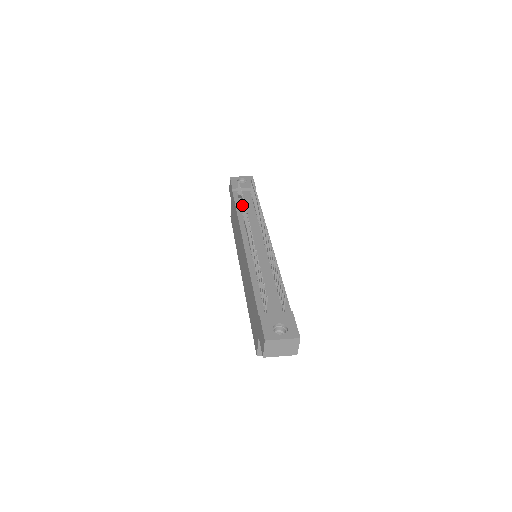
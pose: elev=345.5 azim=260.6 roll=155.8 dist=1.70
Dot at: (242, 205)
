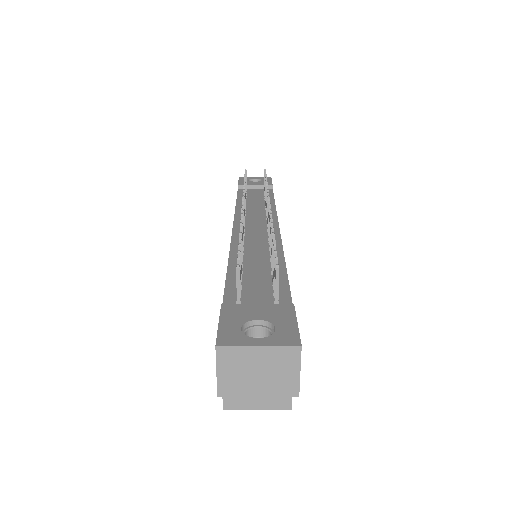
Dot at: occluded
